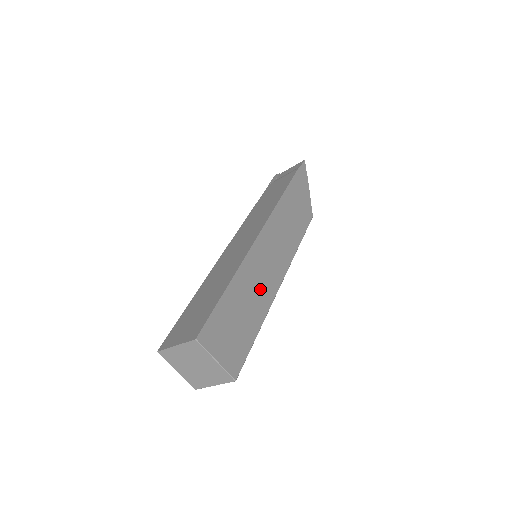
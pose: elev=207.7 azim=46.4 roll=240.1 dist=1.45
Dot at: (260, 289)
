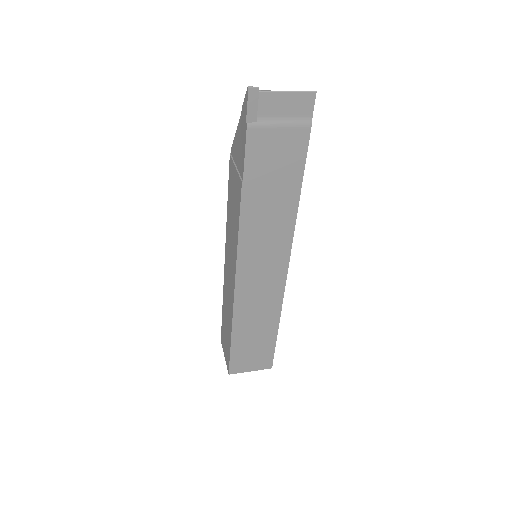
Dot at: occluded
